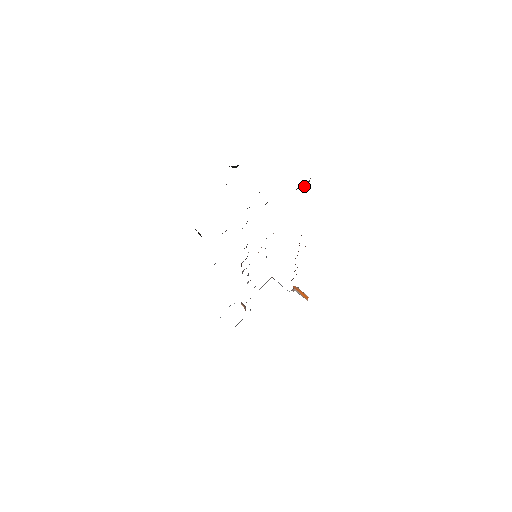
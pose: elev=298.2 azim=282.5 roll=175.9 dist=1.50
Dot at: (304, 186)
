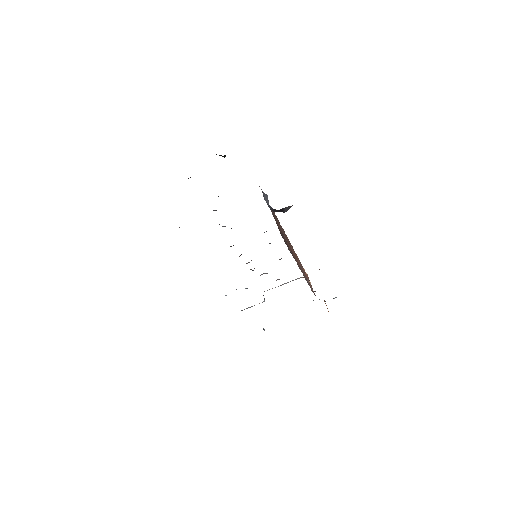
Dot at: (284, 210)
